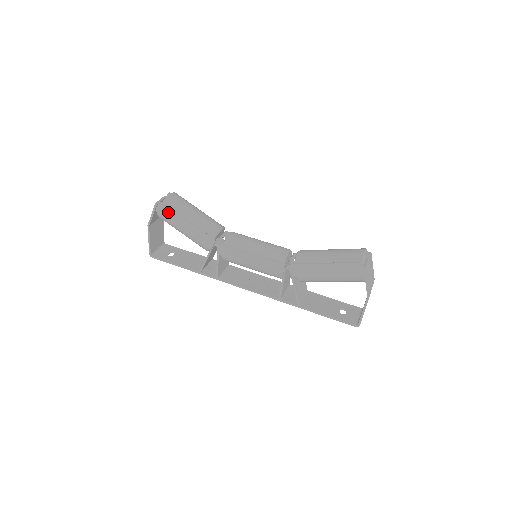
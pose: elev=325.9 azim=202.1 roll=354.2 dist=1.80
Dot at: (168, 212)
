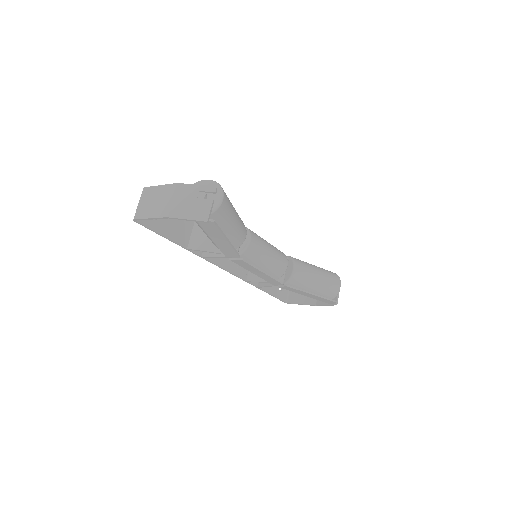
Dot at: (213, 229)
